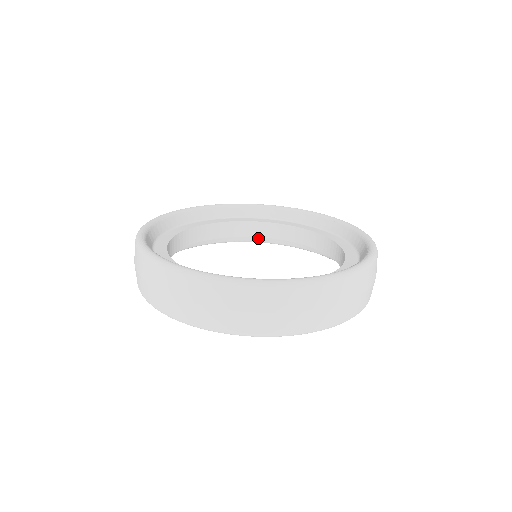
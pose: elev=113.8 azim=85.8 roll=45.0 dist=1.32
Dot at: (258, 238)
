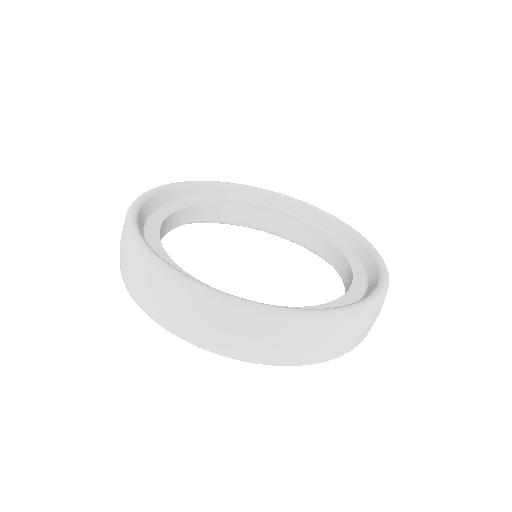
Dot at: (278, 232)
